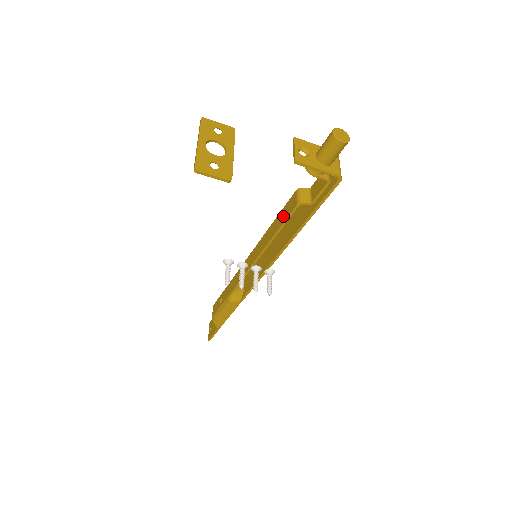
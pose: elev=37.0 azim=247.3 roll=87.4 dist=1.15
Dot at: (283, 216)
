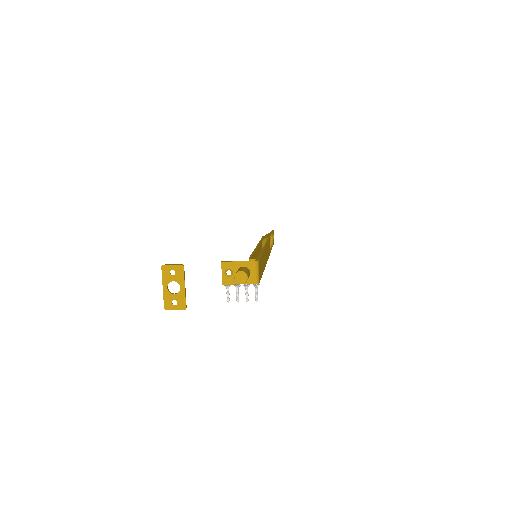
Dot at: occluded
